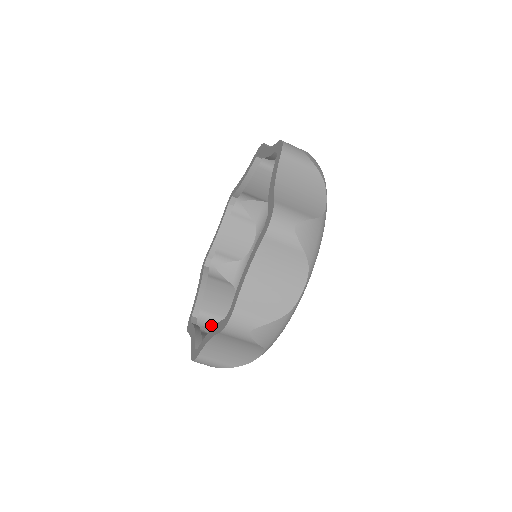
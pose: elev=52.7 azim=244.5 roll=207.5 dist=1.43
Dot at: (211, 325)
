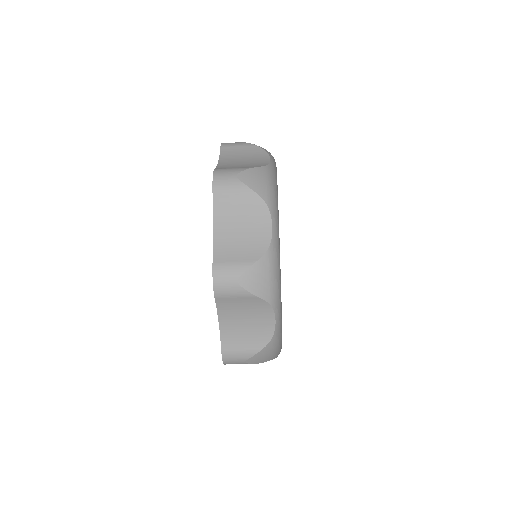
Dot at: occluded
